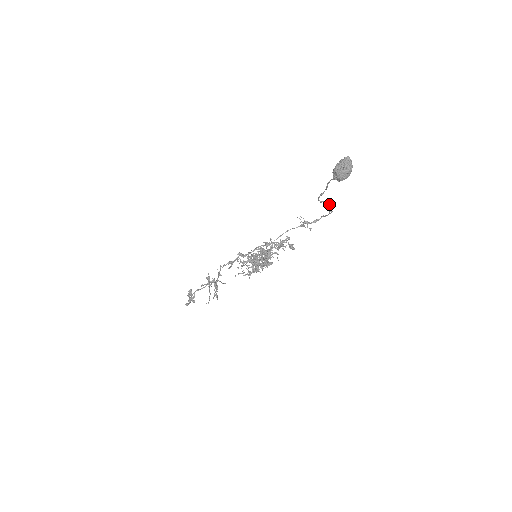
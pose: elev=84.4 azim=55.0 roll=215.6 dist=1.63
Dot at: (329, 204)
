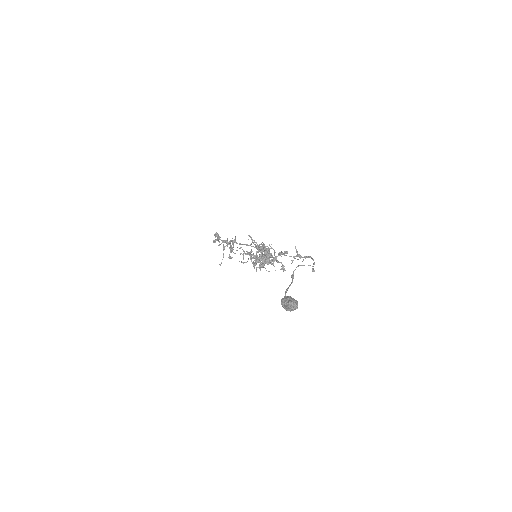
Dot at: (312, 266)
